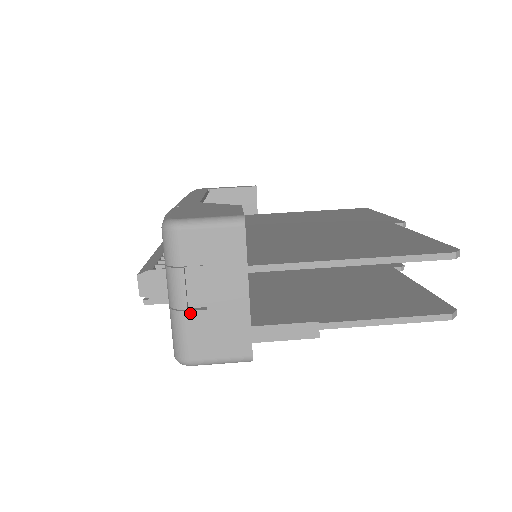
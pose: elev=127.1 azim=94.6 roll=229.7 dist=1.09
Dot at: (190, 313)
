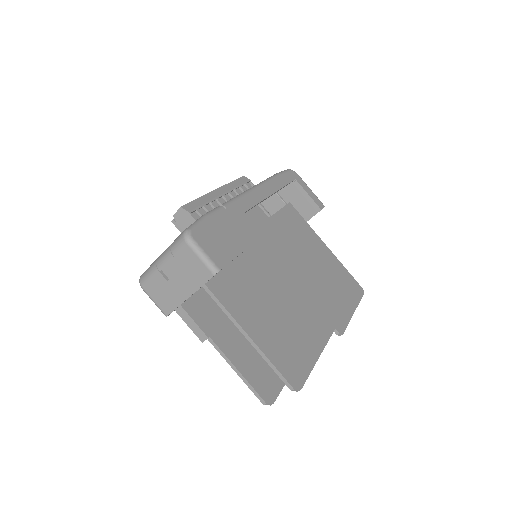
Dot at: (160, 273)
